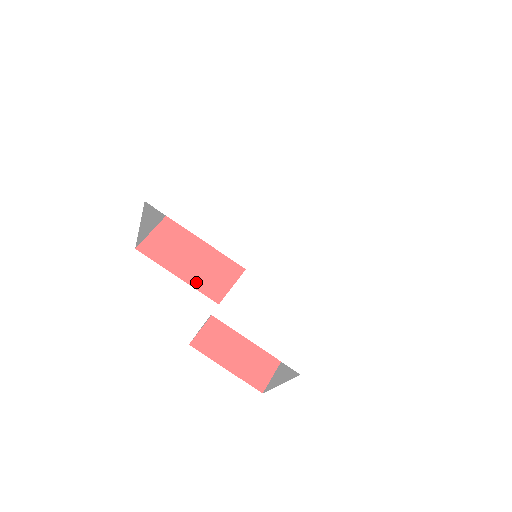
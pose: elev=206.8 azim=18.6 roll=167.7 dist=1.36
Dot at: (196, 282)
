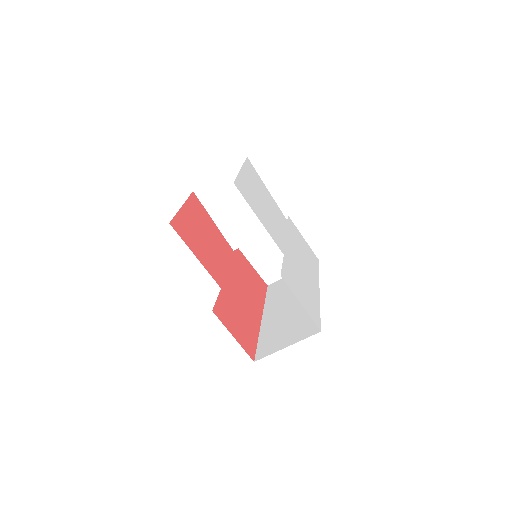
Dot at: (206, 266)
